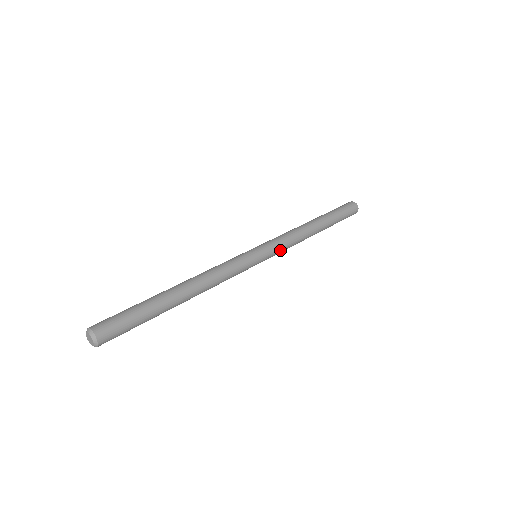
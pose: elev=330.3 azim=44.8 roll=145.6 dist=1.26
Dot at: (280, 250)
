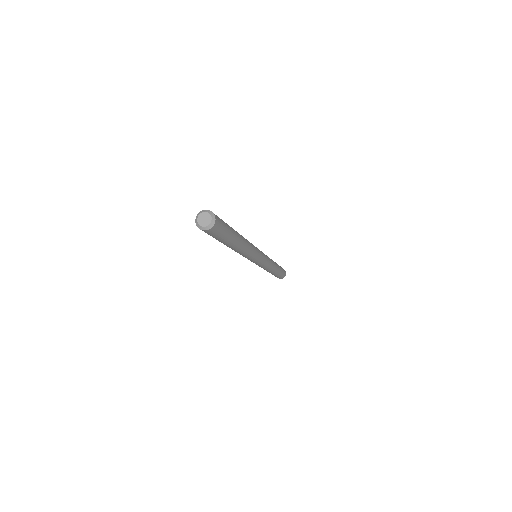
Dot at: (267, 261)
